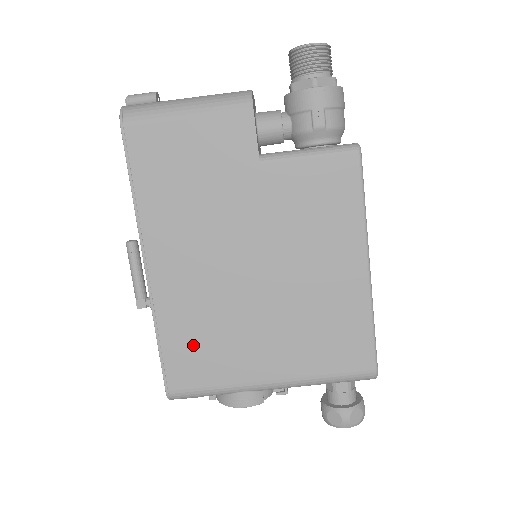
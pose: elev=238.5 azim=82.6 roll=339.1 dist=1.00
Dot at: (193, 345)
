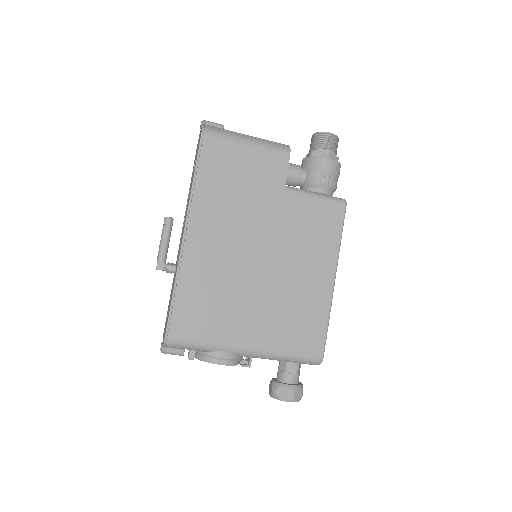
Dot at: (200, 303)
